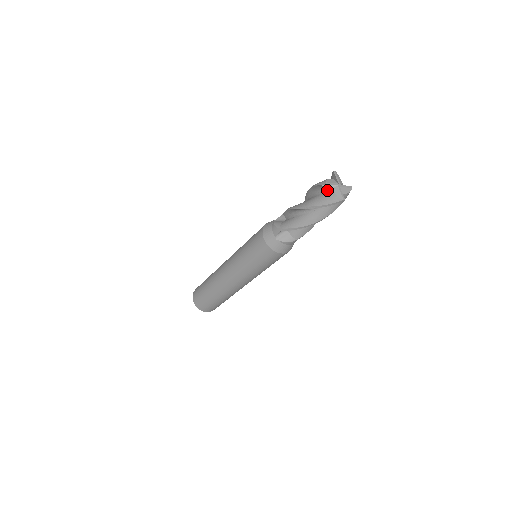
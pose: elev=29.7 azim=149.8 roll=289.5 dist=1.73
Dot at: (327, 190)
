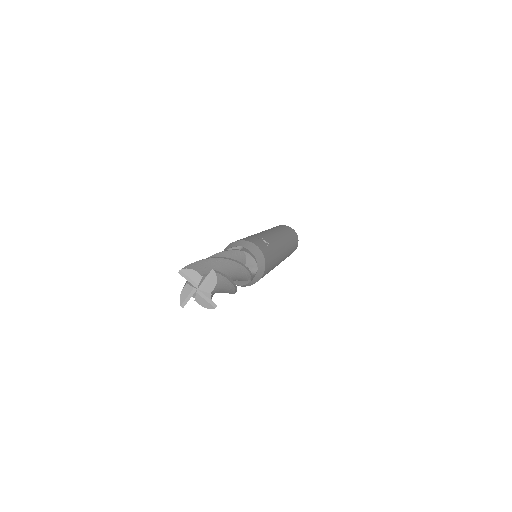
Dot at: occluded
